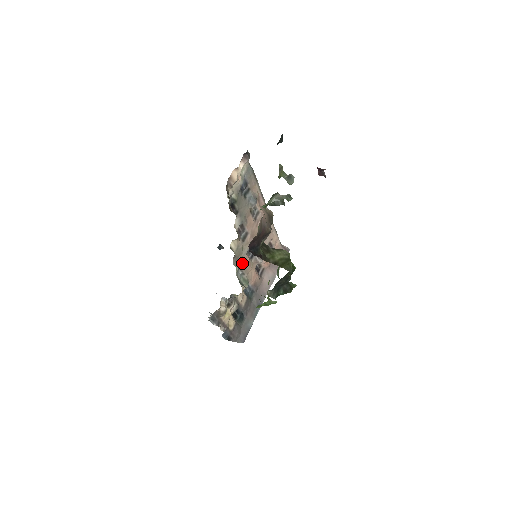
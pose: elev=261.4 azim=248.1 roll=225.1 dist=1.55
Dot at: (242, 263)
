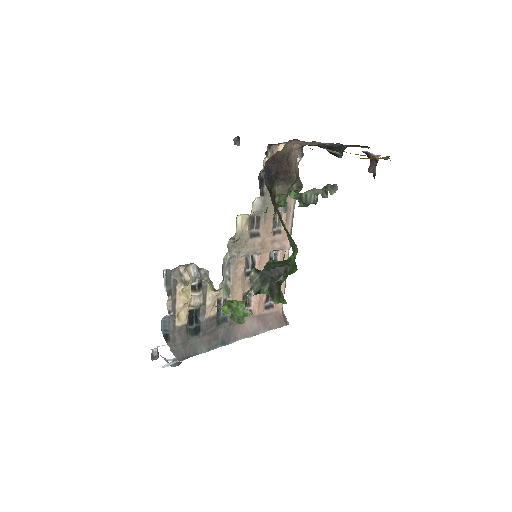
Dot at: (236, 260)
